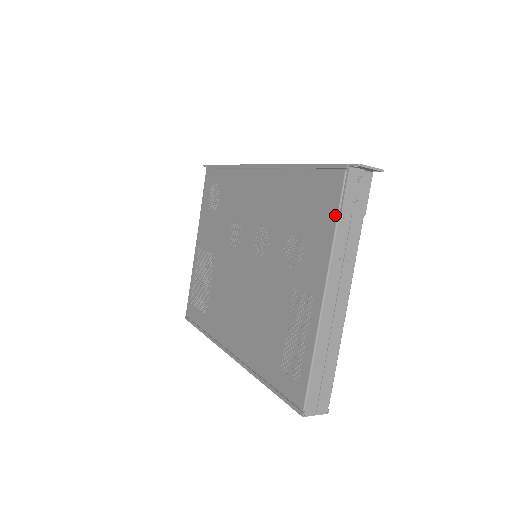
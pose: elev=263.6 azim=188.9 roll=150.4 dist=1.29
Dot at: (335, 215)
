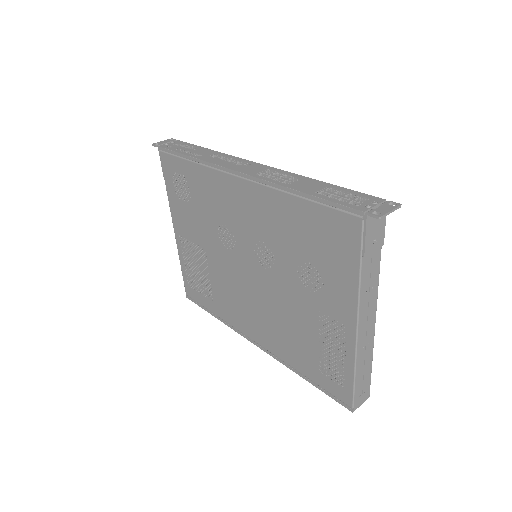
Dot at: (357, 260)
